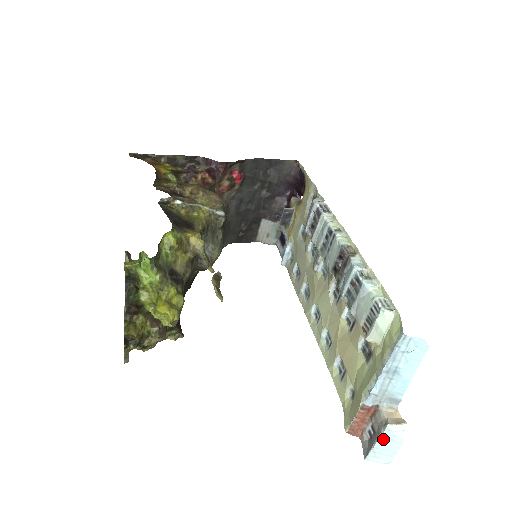
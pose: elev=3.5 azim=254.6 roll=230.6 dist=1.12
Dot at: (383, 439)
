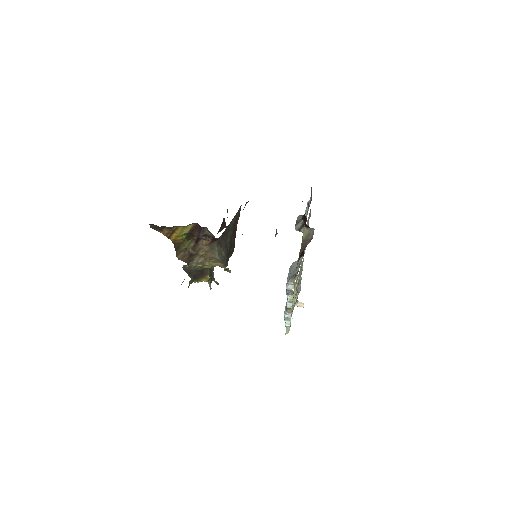
Dot at: occluded
